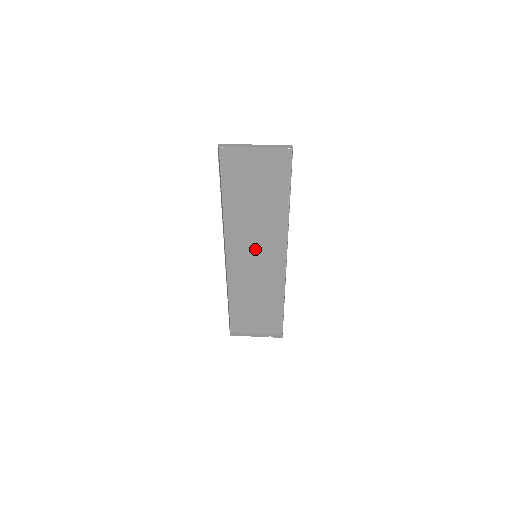
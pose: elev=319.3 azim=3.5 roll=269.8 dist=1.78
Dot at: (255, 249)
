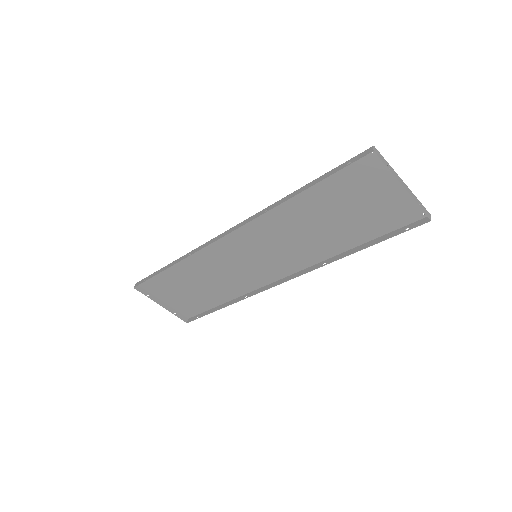
Dot at: (263, 251)
